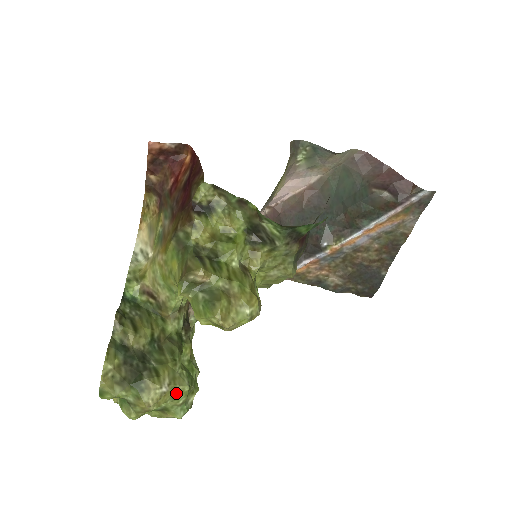
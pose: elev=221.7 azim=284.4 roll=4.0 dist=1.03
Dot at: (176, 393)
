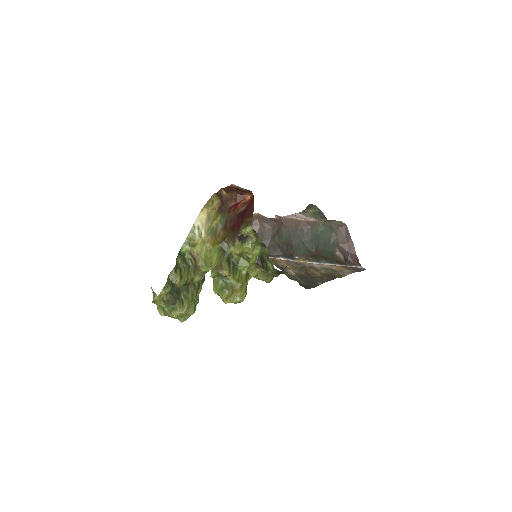
Dot at: (187, 314)
